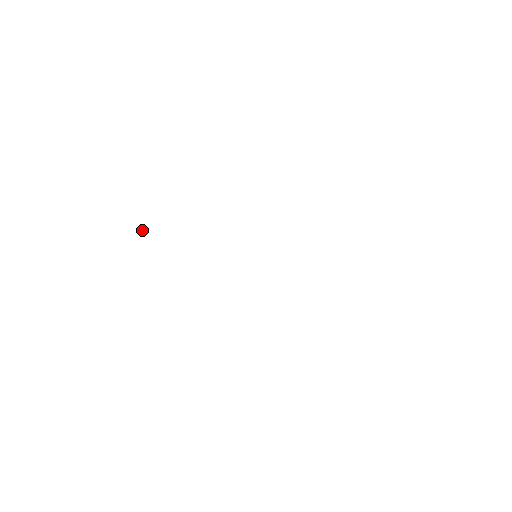
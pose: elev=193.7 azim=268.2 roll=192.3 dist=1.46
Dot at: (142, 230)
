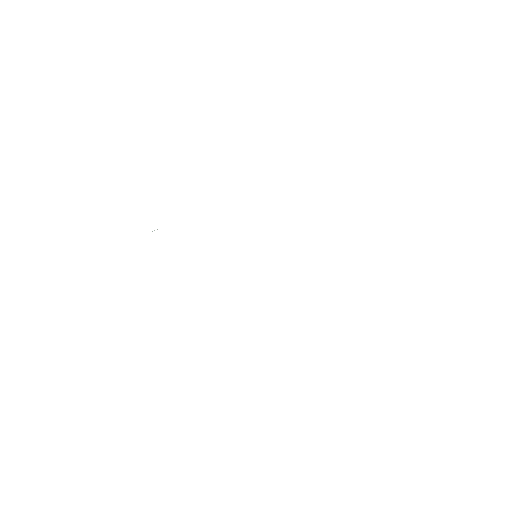
Dot at: (152, 231)
